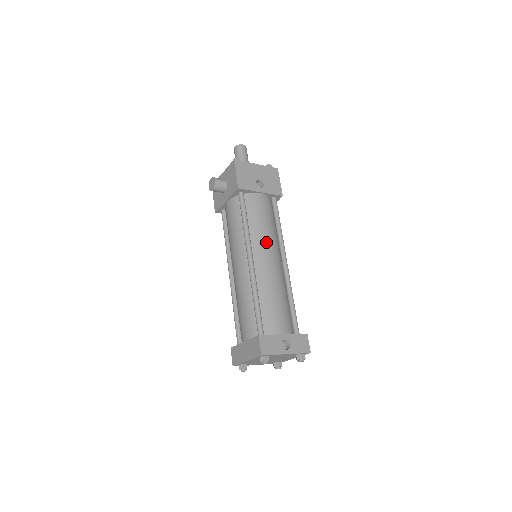
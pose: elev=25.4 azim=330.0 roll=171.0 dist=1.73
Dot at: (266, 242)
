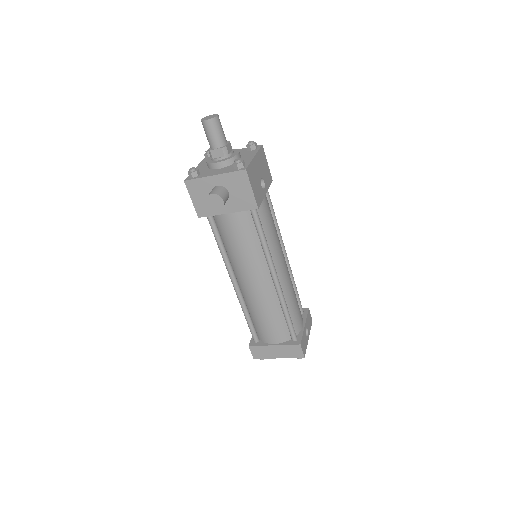
Dot at: (280, 250)
